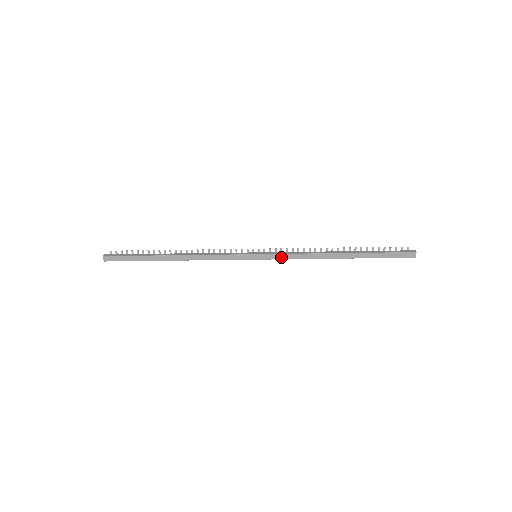
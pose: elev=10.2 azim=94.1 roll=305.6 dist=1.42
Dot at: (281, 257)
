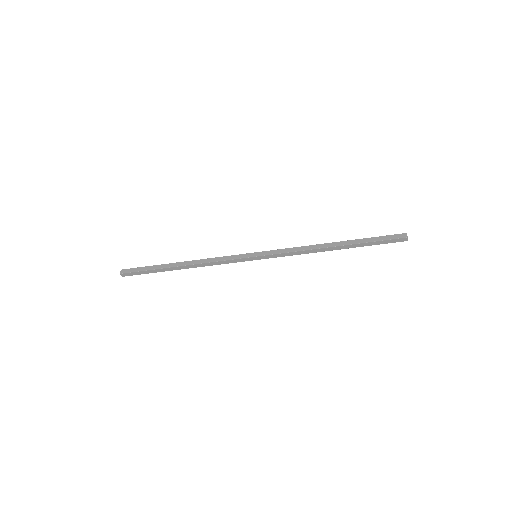
Dot at: (279, 252)
